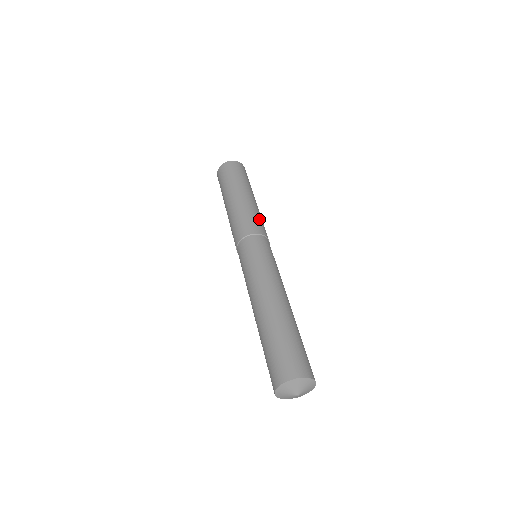
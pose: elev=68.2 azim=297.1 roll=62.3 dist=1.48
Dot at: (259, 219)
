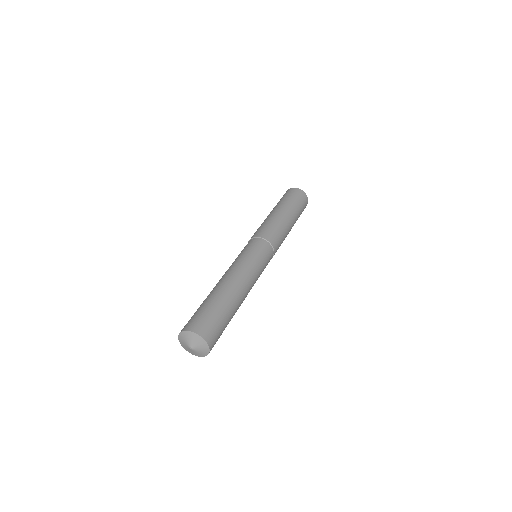
Dot at: (270, 227)
